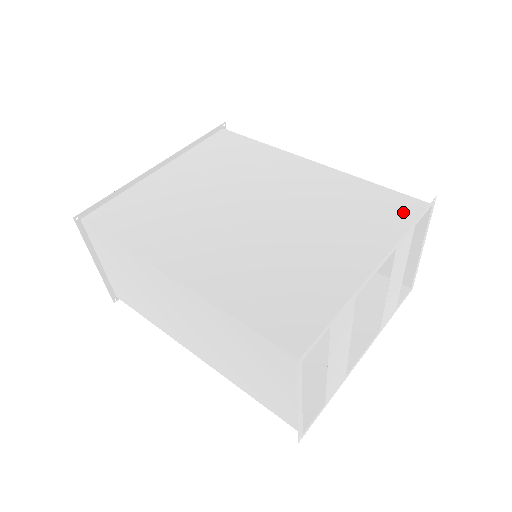
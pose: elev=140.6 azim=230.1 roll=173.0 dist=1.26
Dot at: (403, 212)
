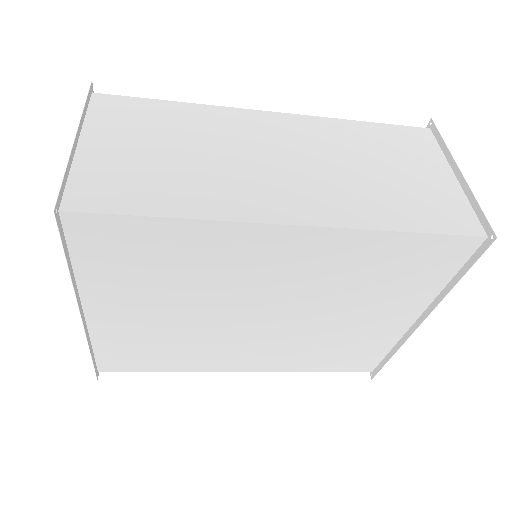
Dot at: occluded
